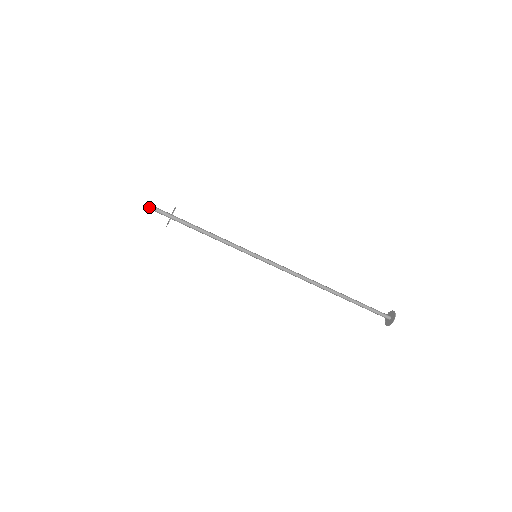
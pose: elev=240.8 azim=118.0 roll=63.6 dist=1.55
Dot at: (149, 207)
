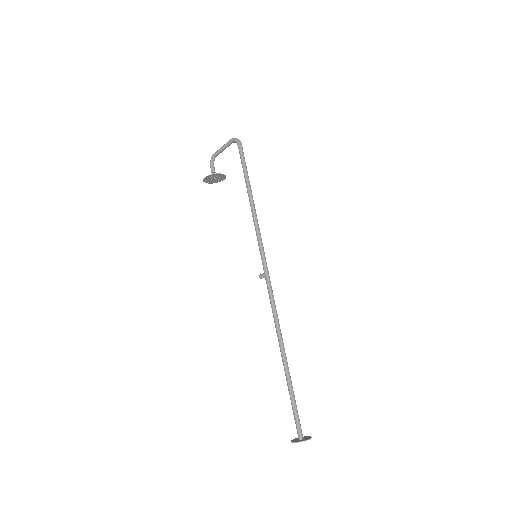
Dot at: (238, 139)
